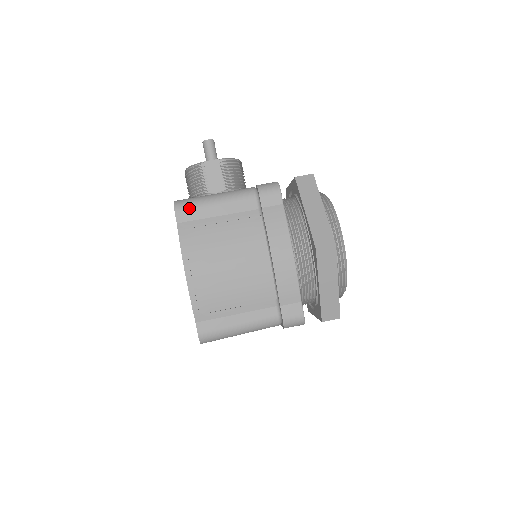
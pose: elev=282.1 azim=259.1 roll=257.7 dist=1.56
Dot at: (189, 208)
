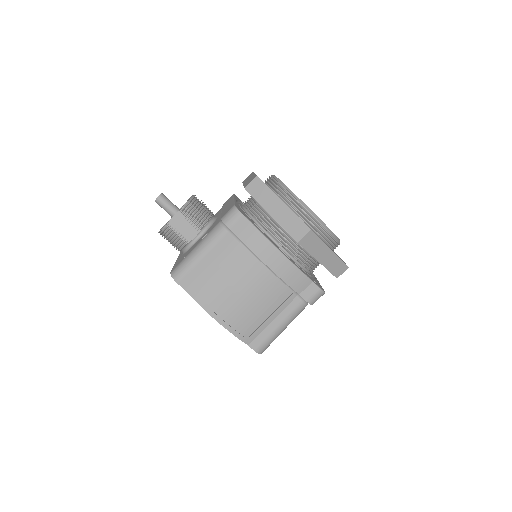
Dot at: (185, 273)
